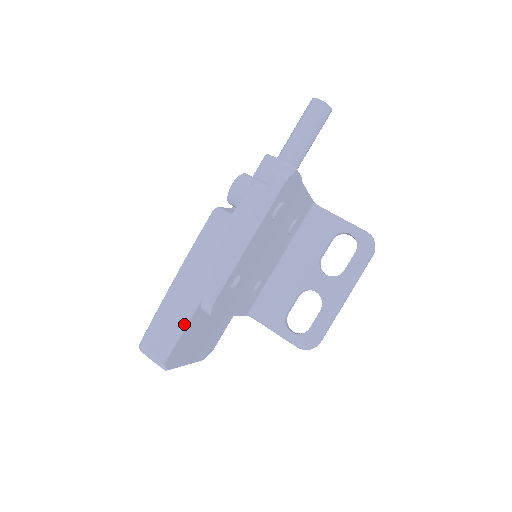
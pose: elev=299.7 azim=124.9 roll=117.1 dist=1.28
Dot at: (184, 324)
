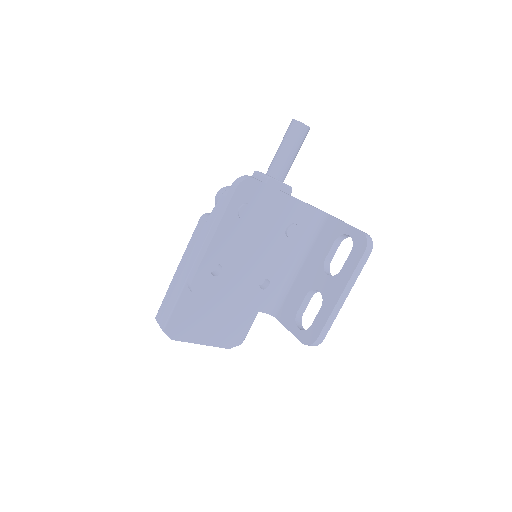
Dot at: (176, 300)
